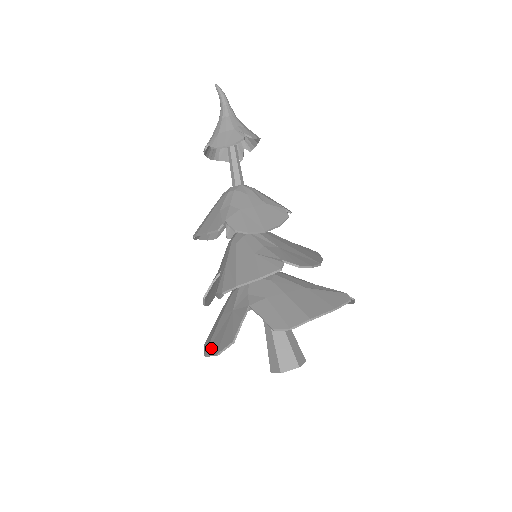
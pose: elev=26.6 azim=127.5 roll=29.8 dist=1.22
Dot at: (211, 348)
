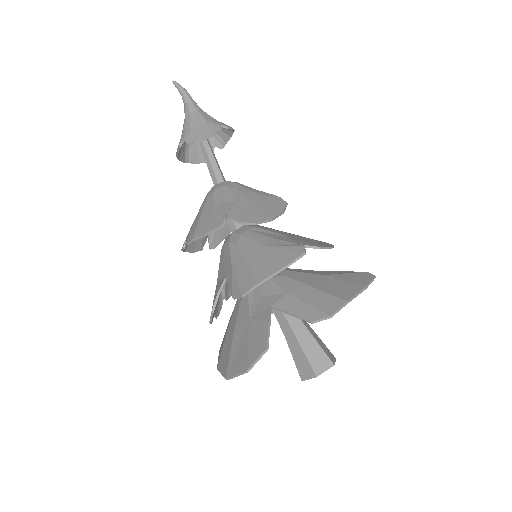
Dot at: (234, 367)
